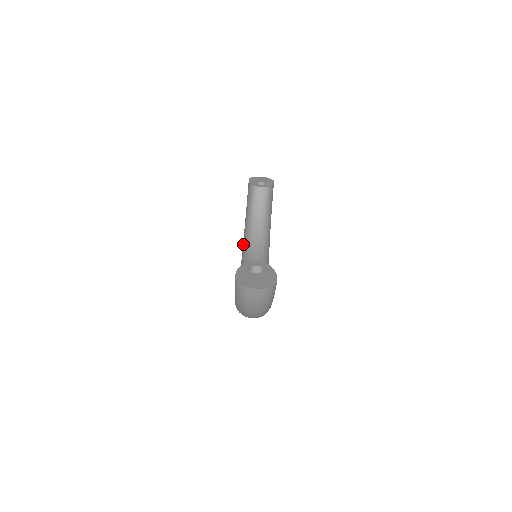
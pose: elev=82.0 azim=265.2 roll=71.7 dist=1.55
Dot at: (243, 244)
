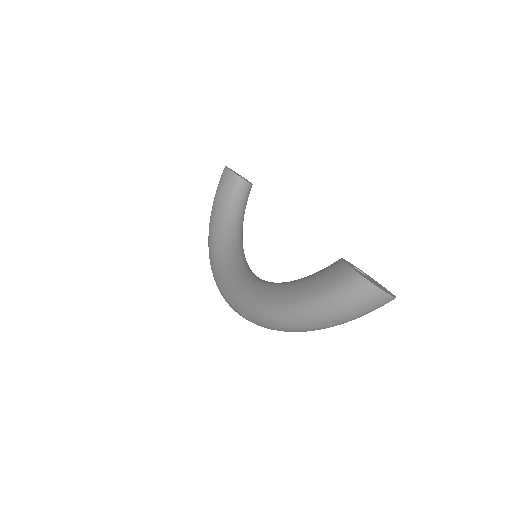
Dot at: (216, 237)
